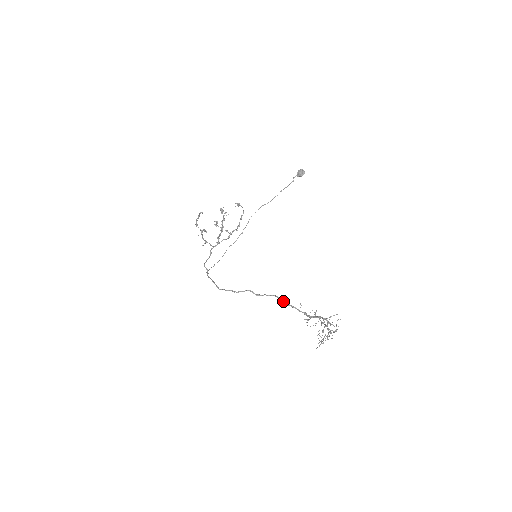
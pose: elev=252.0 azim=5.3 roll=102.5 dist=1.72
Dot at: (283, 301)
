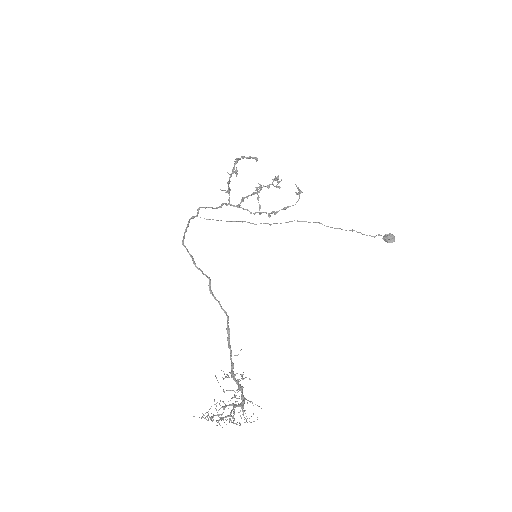
Dot at: (228, 328)
